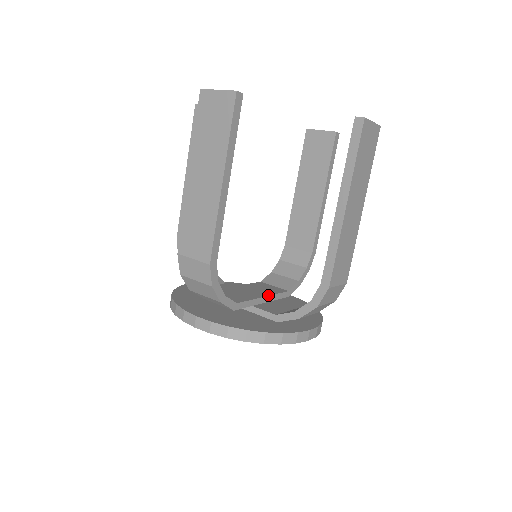
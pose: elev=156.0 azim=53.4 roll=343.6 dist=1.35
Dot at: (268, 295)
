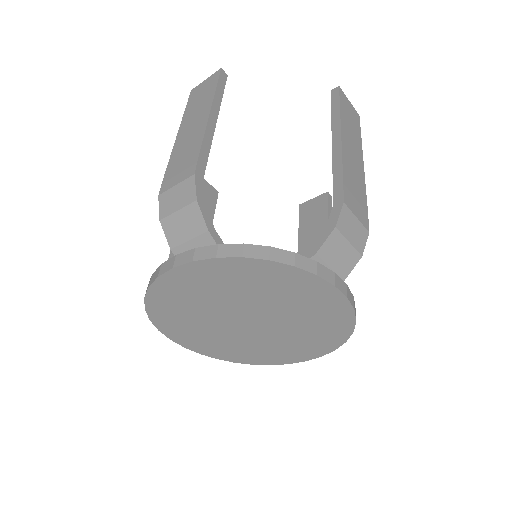
Dot at: occluded
